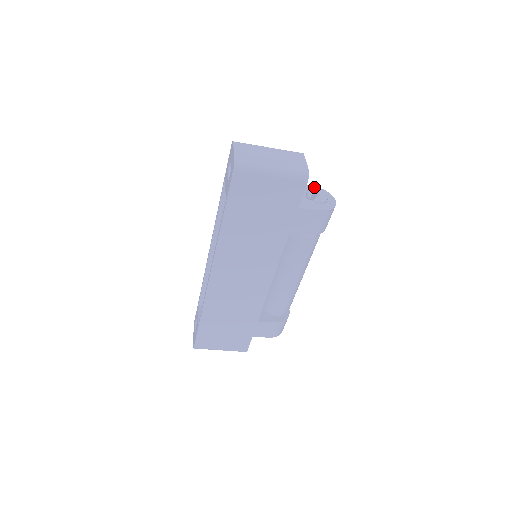
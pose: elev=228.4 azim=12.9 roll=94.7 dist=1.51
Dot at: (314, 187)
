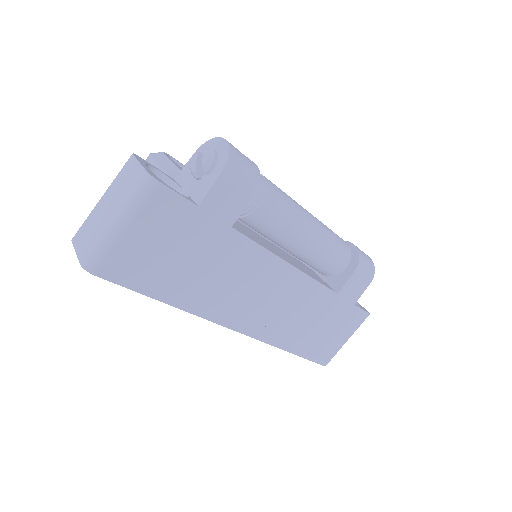
Dot at: (195, 154)
